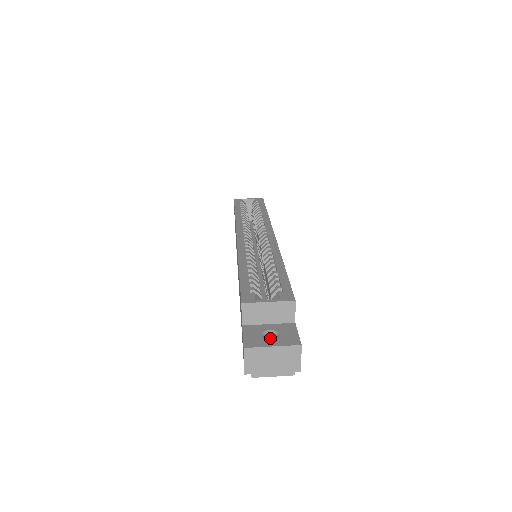
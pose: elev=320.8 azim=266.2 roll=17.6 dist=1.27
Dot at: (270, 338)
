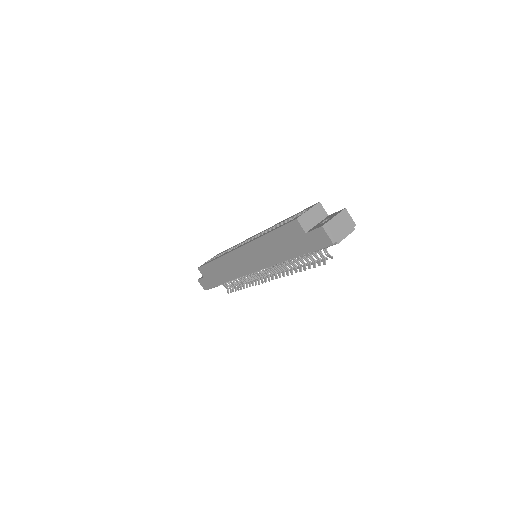
Dot at: occluded
